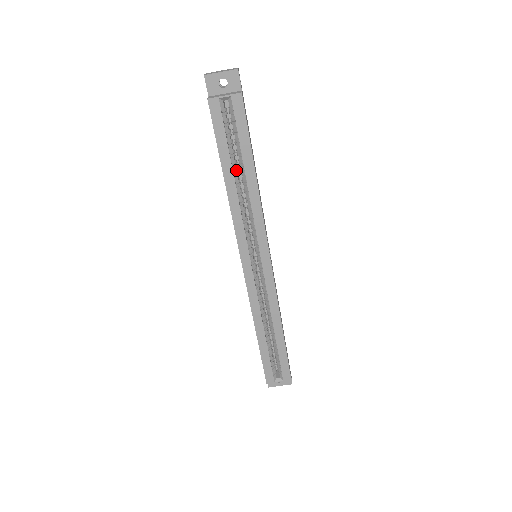
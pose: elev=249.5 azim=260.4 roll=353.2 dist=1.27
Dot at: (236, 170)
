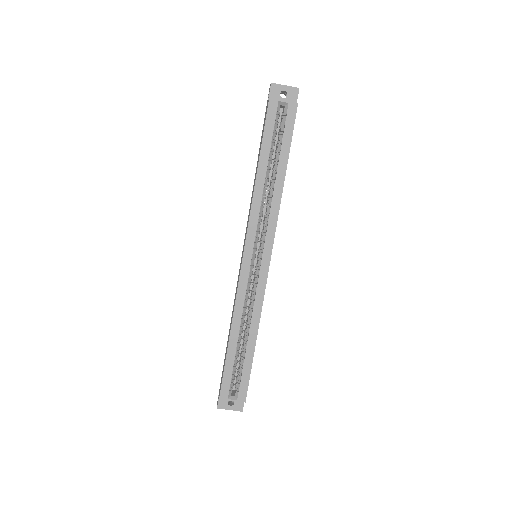
Dot at: occluded
